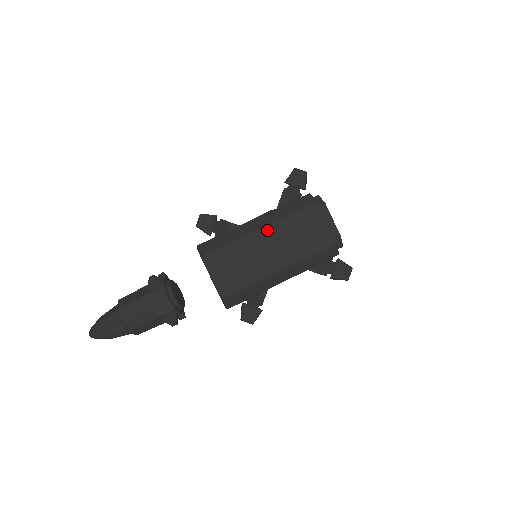
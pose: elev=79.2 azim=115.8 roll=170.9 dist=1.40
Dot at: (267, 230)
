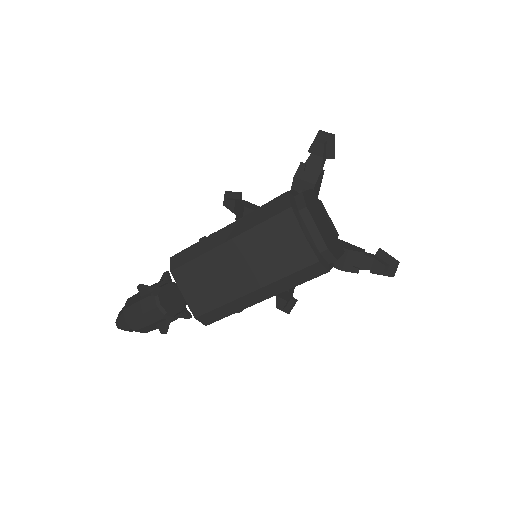
Dot at: (233, 244)
